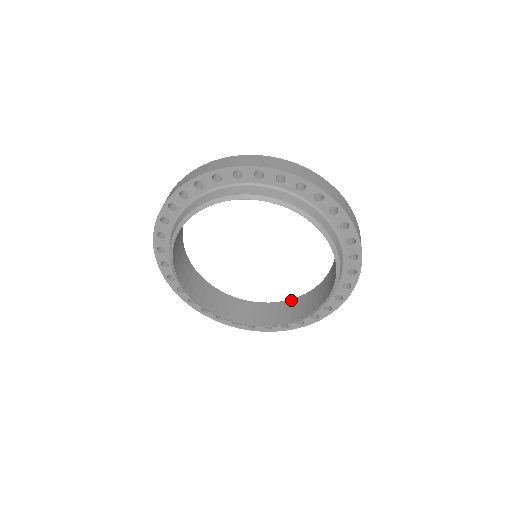
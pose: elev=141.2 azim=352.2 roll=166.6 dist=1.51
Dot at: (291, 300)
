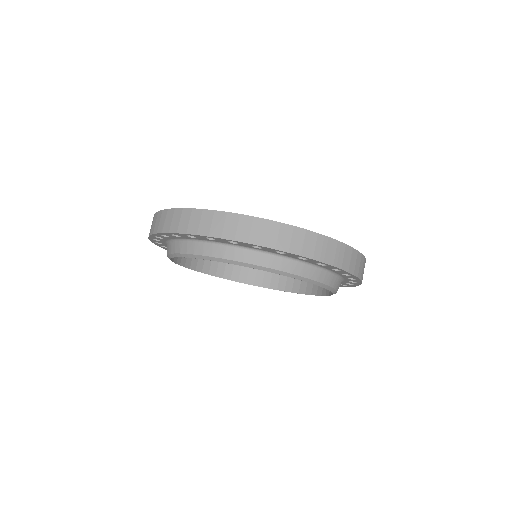
Dot at: occluded
